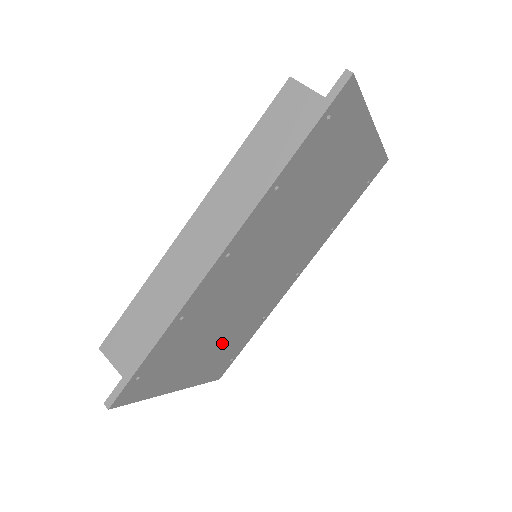
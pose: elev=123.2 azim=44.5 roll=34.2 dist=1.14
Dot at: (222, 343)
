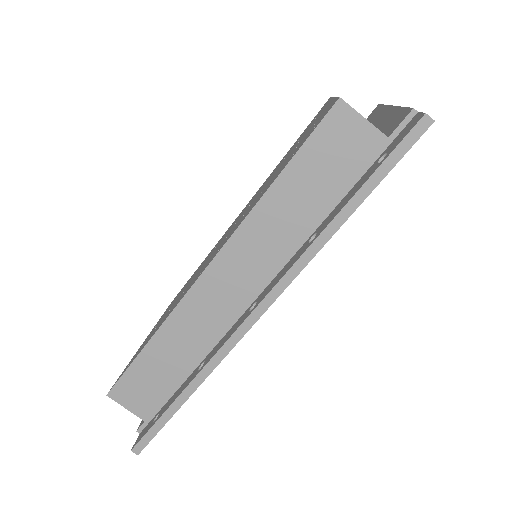
Dot at: occluded
